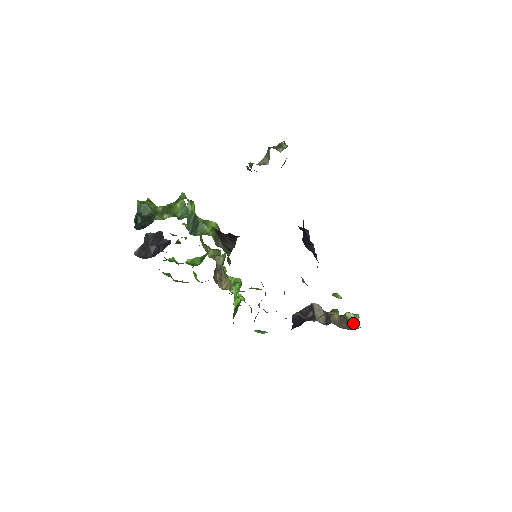
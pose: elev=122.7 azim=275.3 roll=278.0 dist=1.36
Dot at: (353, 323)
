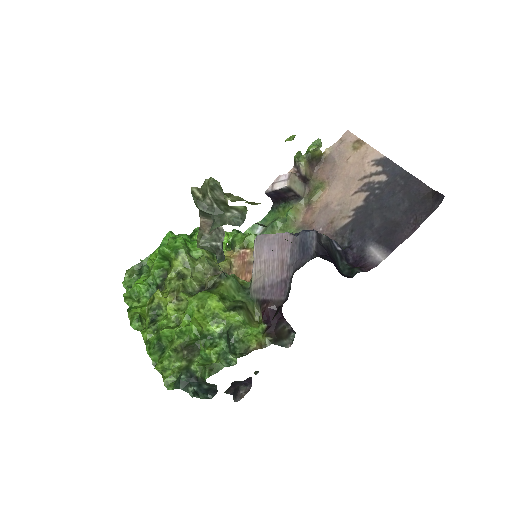
Dot at: (319, 152)
